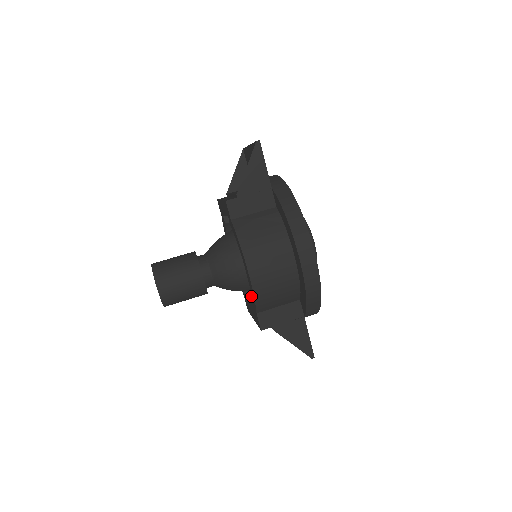
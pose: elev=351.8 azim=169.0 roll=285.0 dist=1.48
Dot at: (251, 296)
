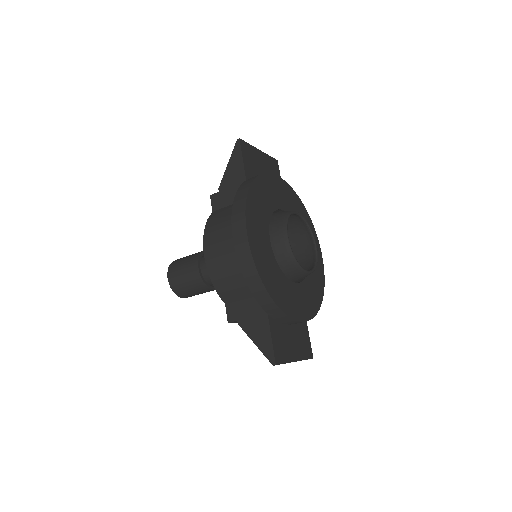
Dot at: occluded
